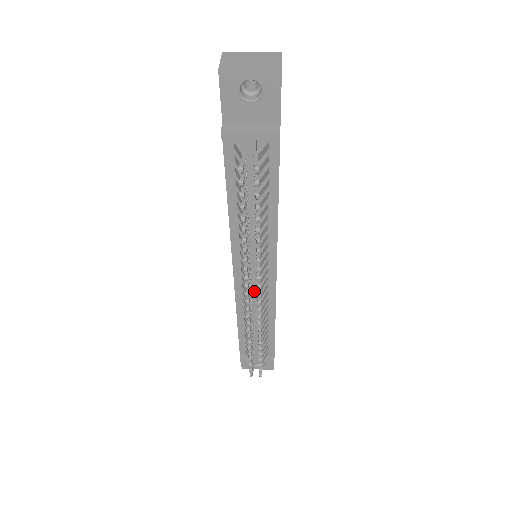
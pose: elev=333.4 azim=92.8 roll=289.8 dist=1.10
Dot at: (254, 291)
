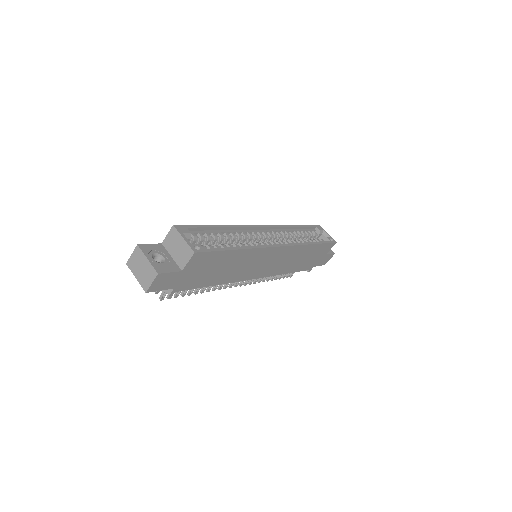
Dot at: occluded
